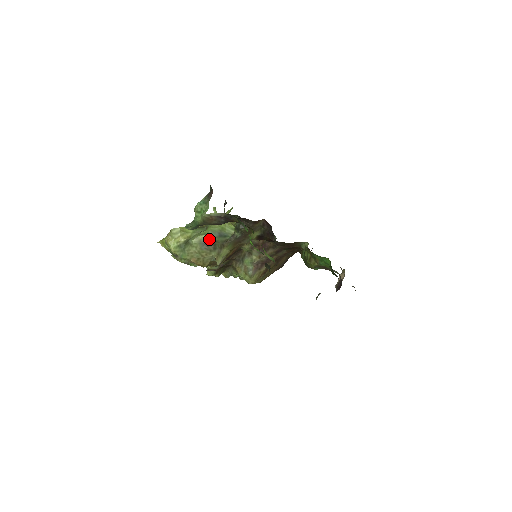
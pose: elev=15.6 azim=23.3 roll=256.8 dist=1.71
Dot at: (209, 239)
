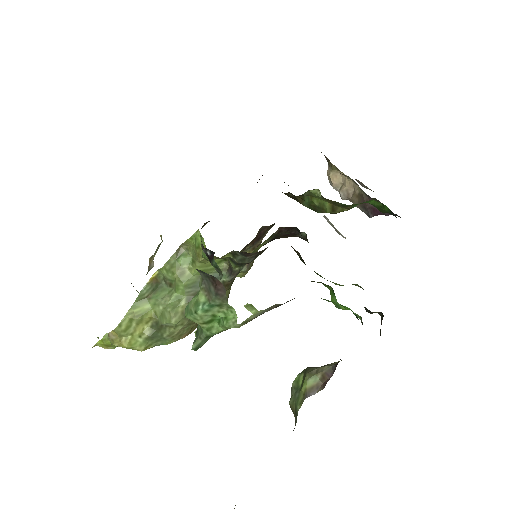
Dot at: occluded
